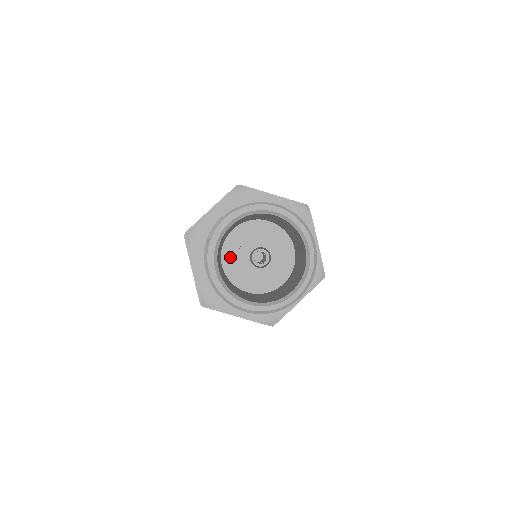
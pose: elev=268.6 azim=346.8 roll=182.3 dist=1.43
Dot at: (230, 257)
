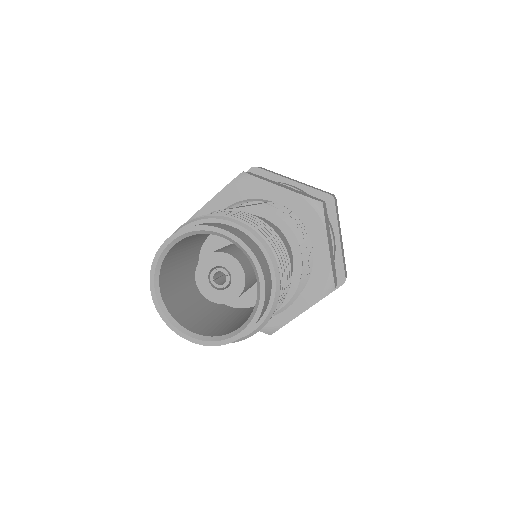
Dot at: occluded
